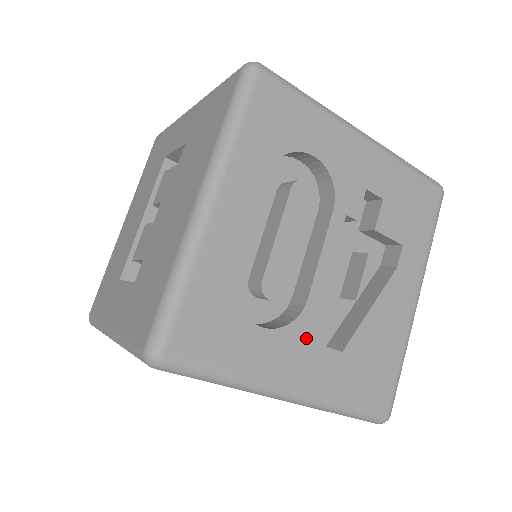
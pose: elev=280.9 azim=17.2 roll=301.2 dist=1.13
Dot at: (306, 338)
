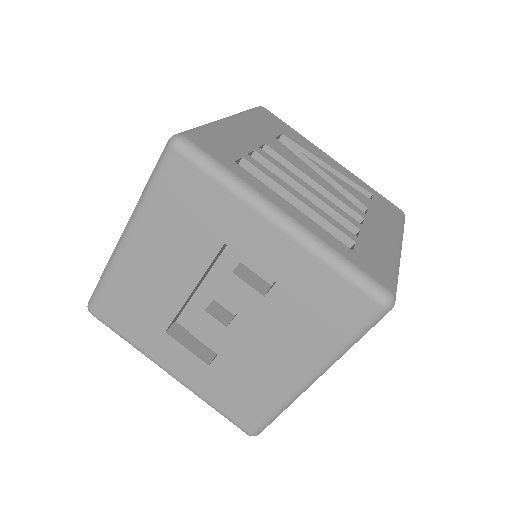
Dot at: occluded
